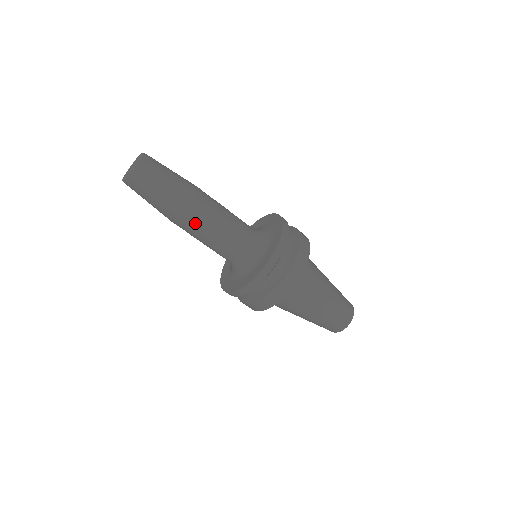
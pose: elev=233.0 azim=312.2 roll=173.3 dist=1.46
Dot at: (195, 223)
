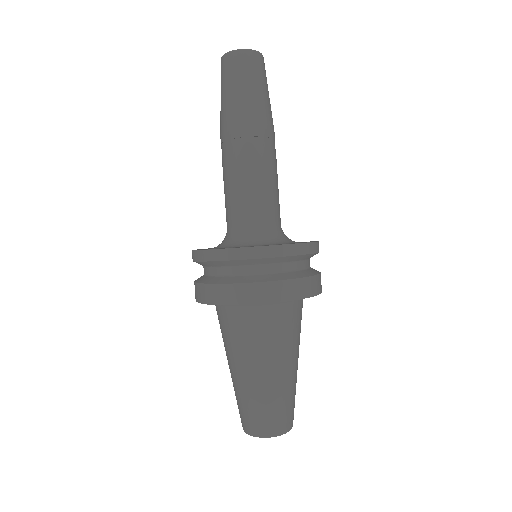
Dot at: (262, 148)
